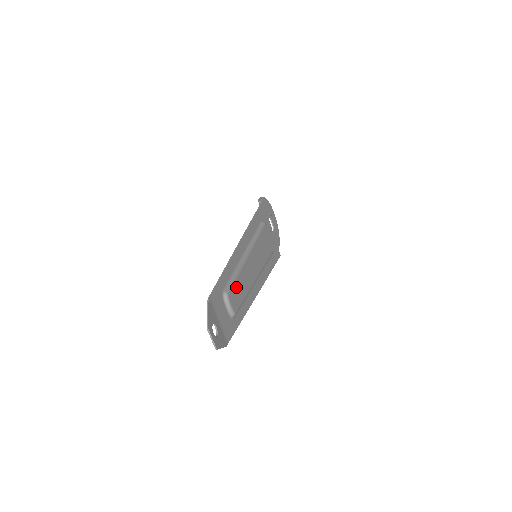
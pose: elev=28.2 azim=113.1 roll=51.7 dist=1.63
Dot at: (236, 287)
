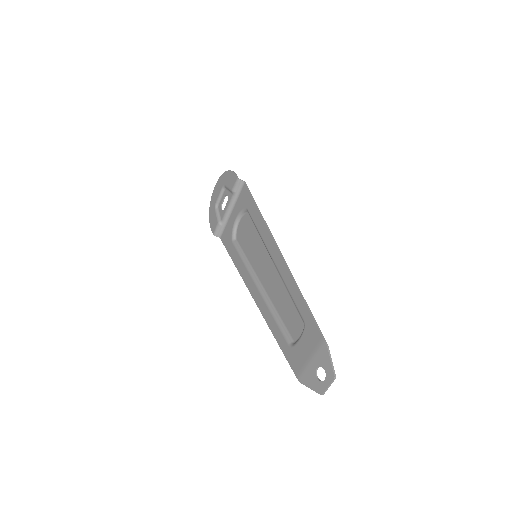
Dot at: (294, 311)
